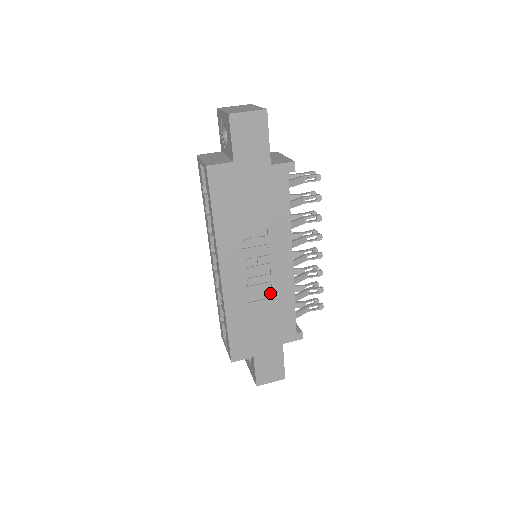
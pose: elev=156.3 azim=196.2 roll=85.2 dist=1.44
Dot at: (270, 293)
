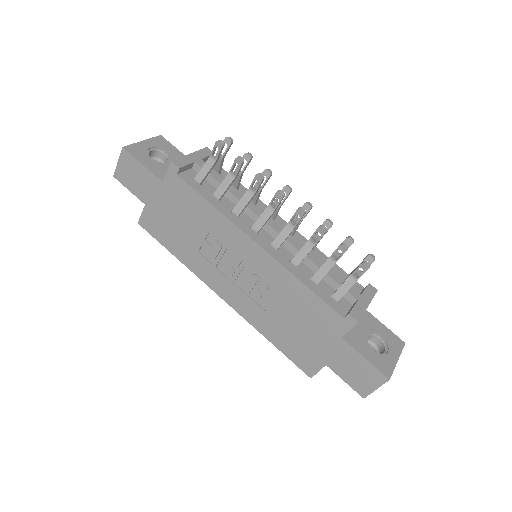
Dot at: (275, 290)
